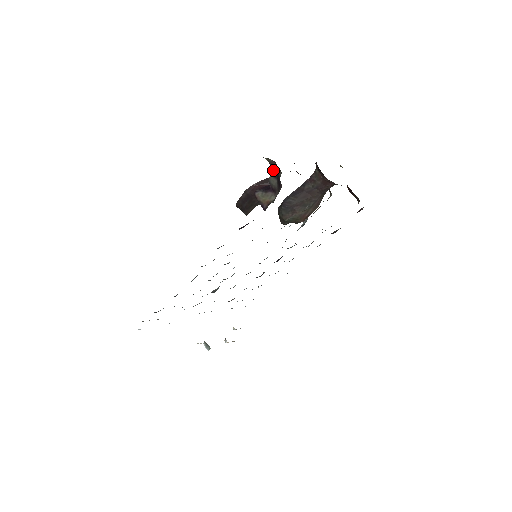
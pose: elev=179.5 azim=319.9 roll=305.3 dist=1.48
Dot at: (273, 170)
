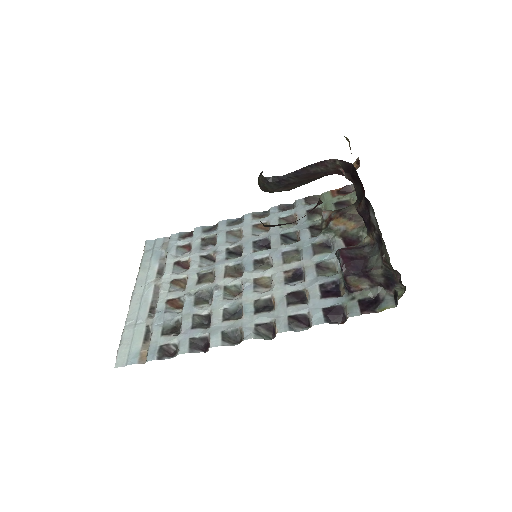
Dot at: (387, 272)
